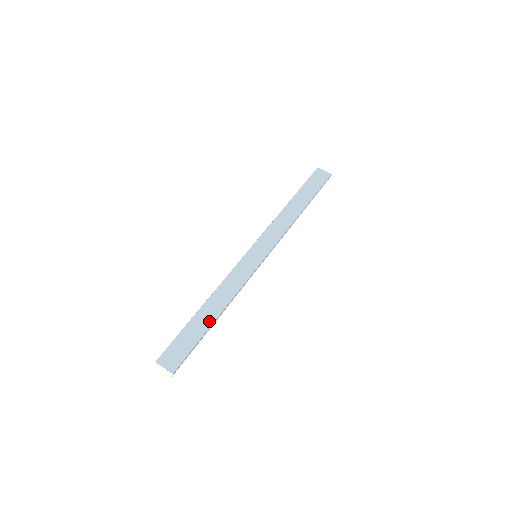
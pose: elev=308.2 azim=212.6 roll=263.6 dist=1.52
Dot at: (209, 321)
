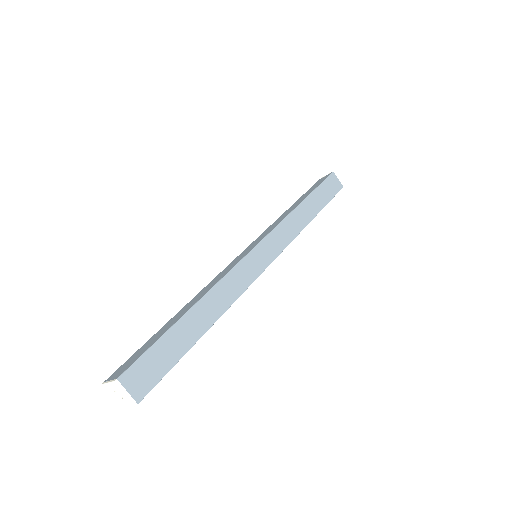
Dot at: (196, 333)
